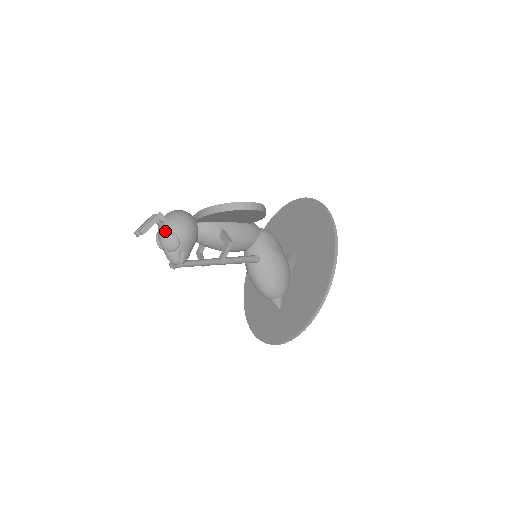
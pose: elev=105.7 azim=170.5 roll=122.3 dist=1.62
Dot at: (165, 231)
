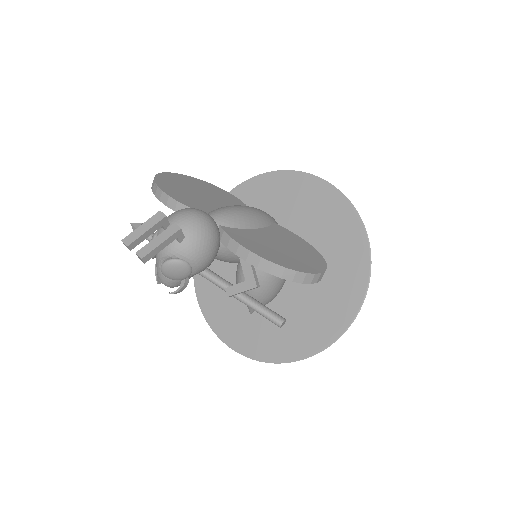
Dot at: (176, 256)
